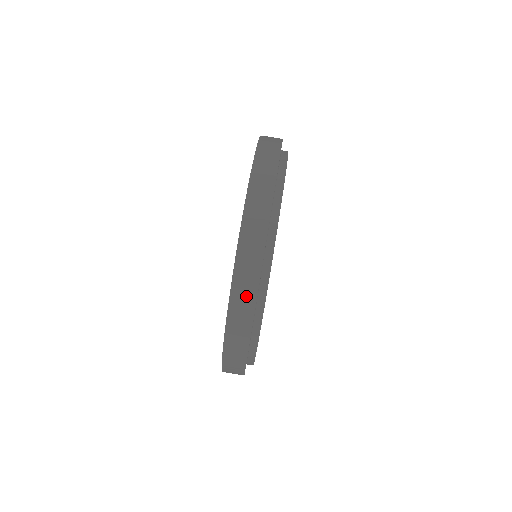
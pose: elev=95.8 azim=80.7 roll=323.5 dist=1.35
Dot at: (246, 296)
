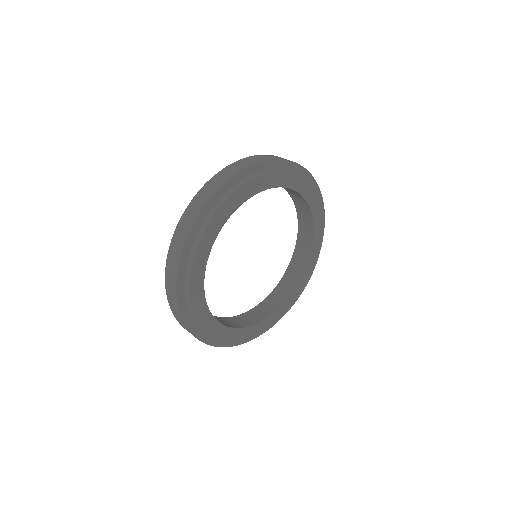
Dot at: (277, 157)
